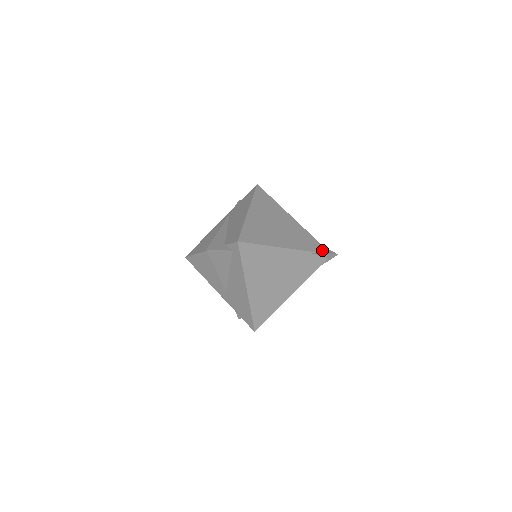
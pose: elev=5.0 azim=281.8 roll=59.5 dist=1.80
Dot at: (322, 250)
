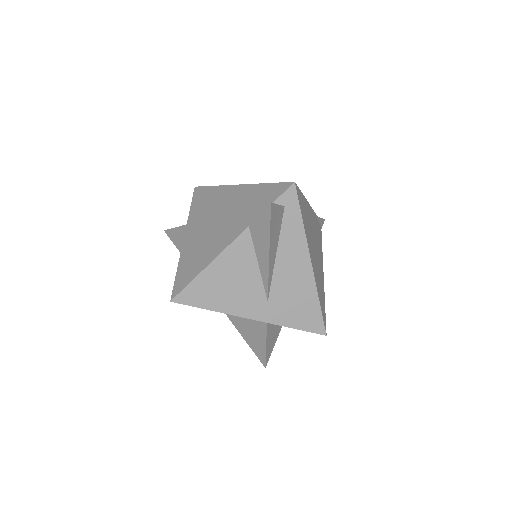
Dot at: occluded
